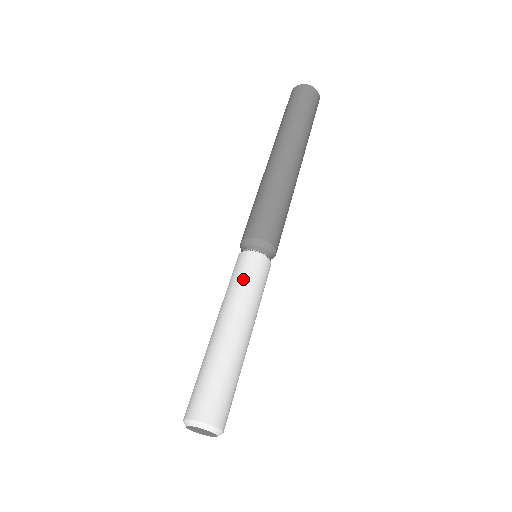
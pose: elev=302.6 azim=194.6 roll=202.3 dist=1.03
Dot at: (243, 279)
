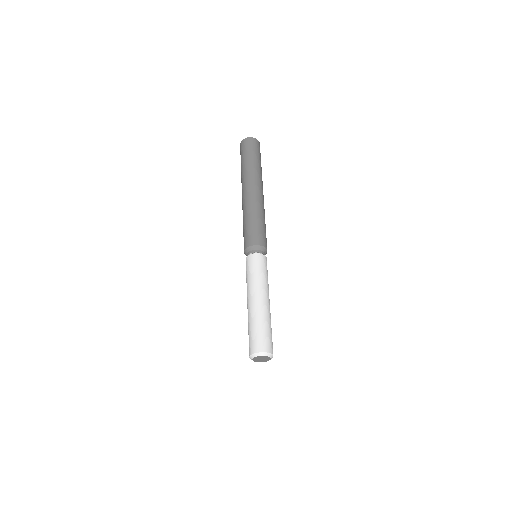
Dot at: (261, 271)
